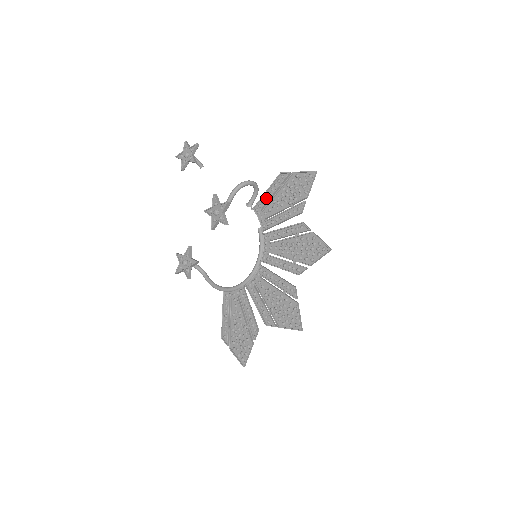
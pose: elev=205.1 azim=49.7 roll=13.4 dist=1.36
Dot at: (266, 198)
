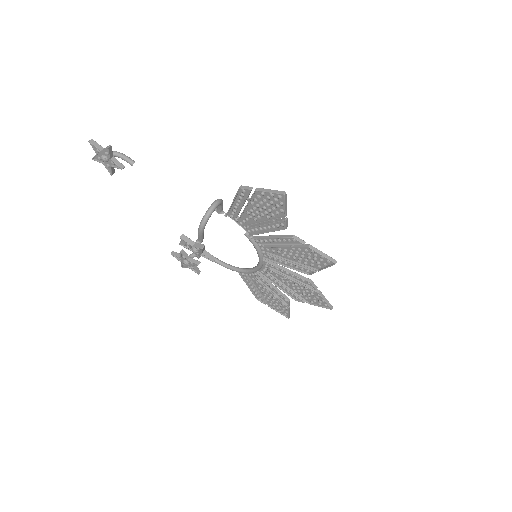
Dot at: (236, 209)
